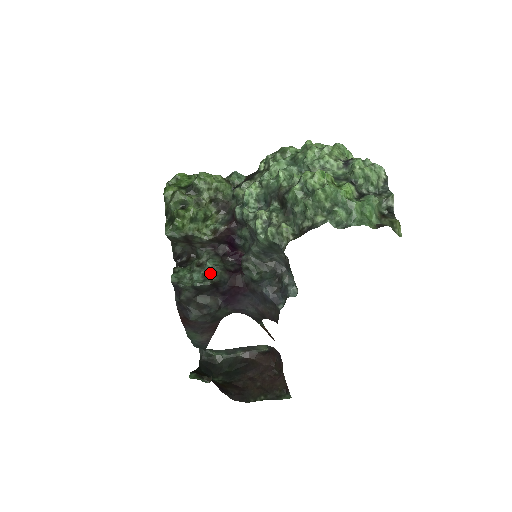
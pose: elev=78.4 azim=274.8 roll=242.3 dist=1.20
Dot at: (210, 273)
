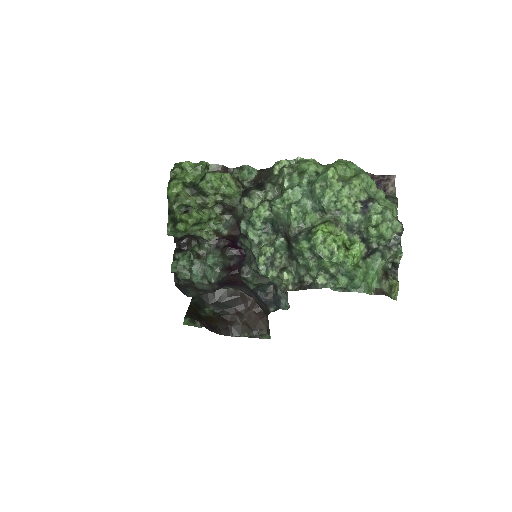
Dot at: (209, 272)
